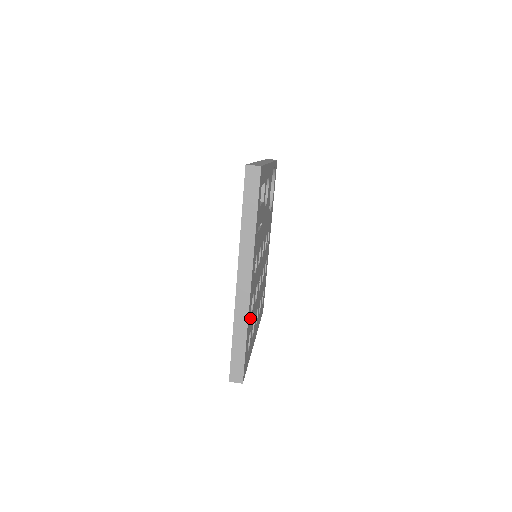
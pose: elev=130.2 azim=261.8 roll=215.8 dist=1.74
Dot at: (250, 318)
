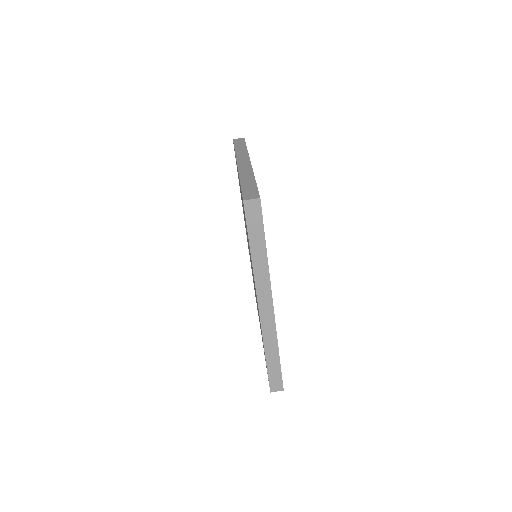
Dot at: occluded
